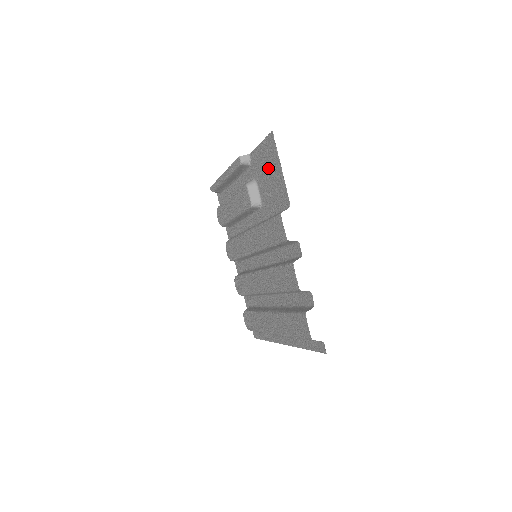
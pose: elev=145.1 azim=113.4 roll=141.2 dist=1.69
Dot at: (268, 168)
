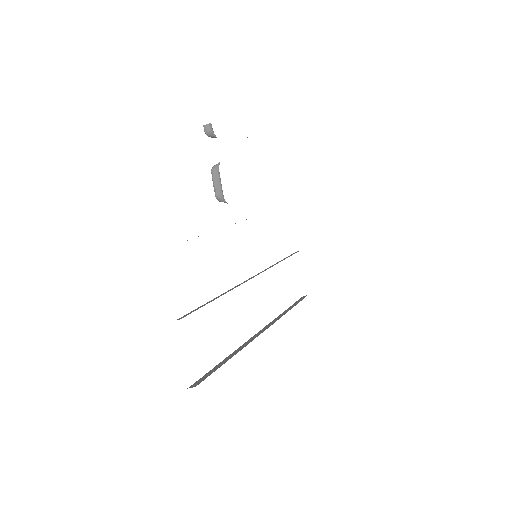
Dot at: occluded
